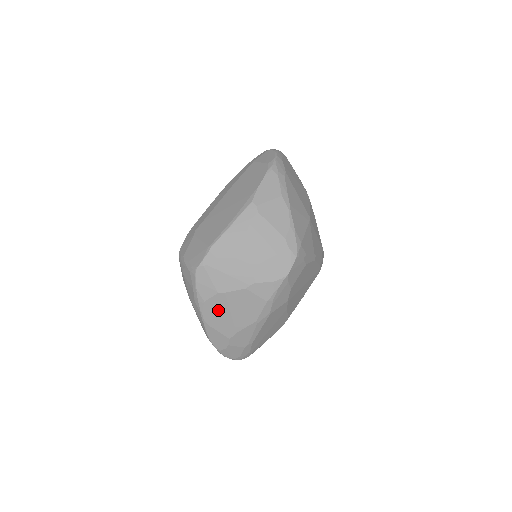
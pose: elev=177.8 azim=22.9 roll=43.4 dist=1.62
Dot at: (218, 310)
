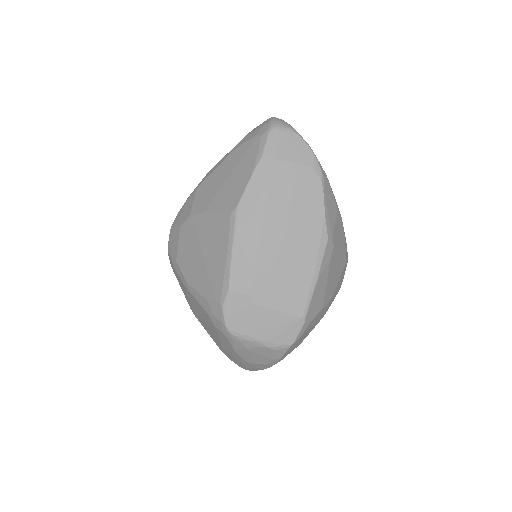
Dot at: occluded
